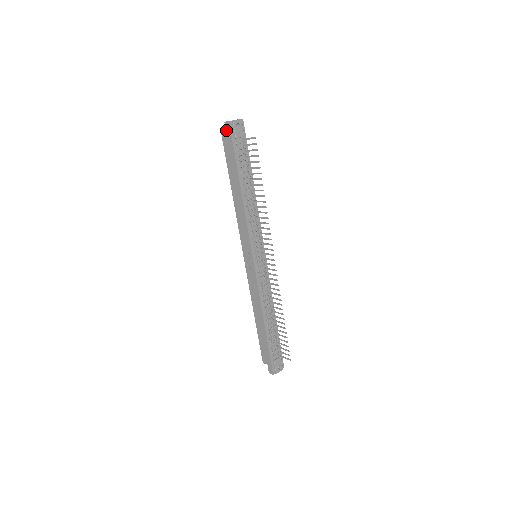
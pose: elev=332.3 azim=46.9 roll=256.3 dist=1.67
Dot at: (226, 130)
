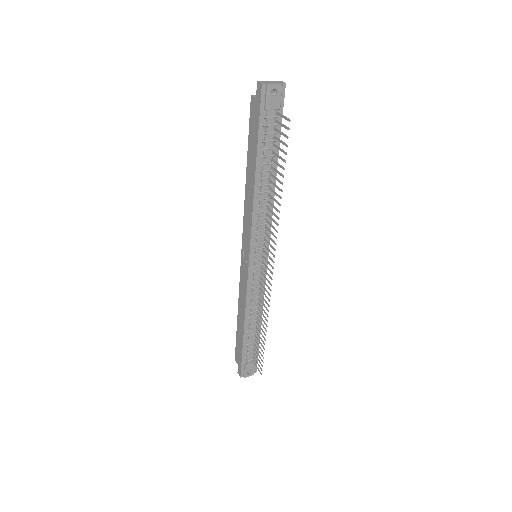
Dot at: (256, 94)
